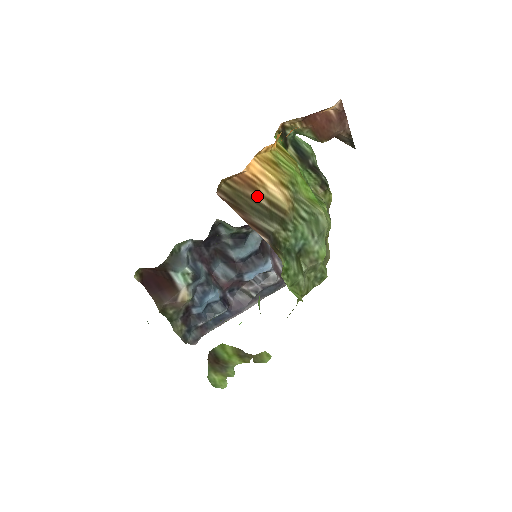
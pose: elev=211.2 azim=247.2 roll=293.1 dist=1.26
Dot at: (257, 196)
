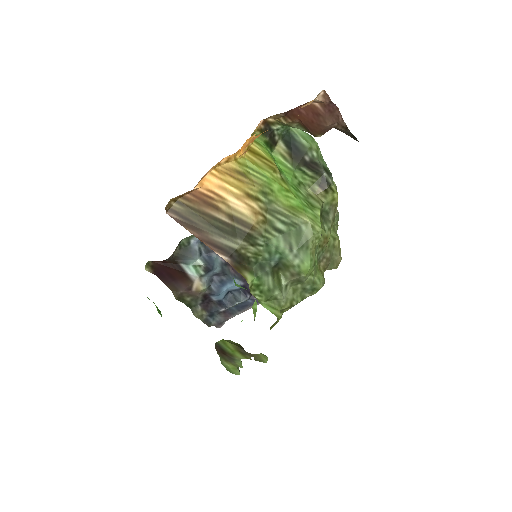
Dot at: (215, 212)
